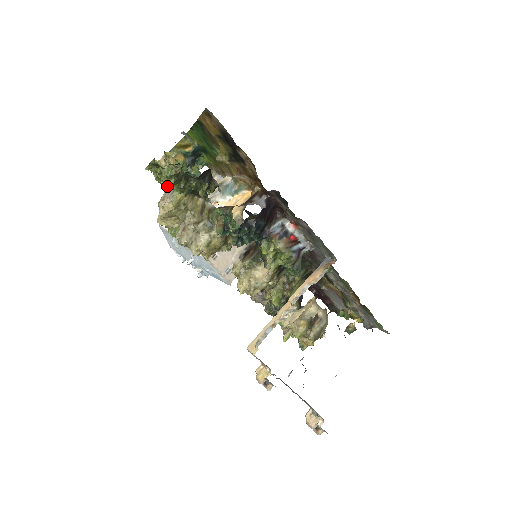
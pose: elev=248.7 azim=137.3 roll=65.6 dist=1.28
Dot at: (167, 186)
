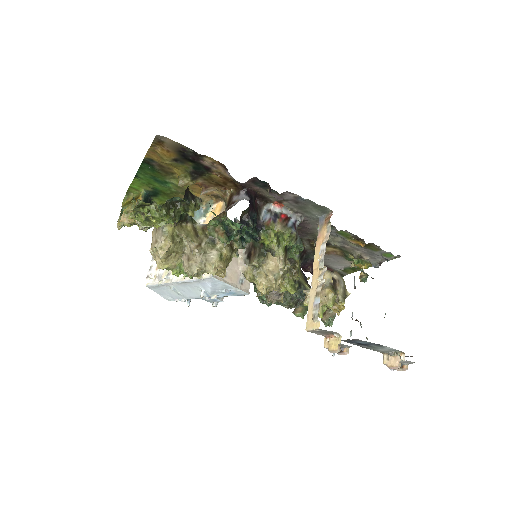
Dot at: (159, 222)
